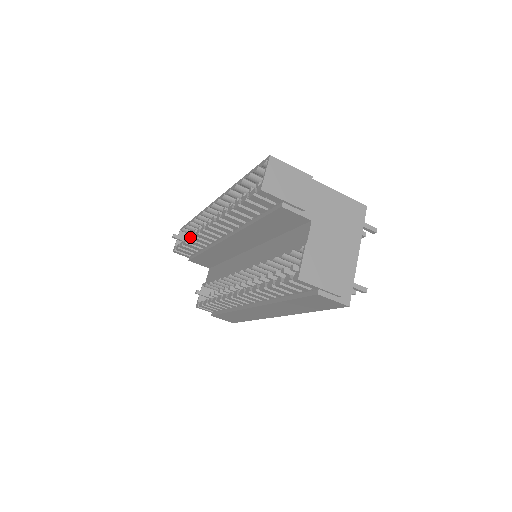
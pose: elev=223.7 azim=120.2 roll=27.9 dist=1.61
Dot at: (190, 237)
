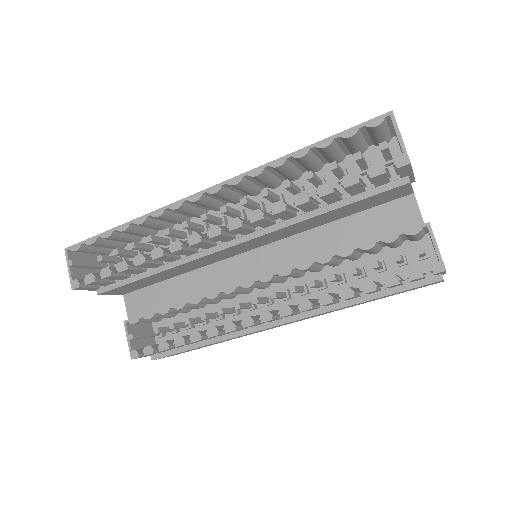
Dot at: (145, 257)
